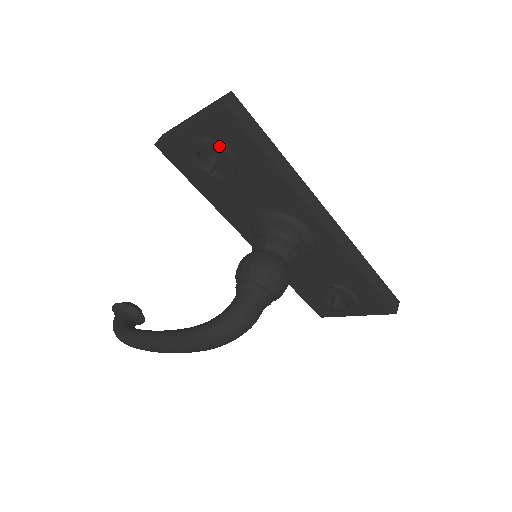
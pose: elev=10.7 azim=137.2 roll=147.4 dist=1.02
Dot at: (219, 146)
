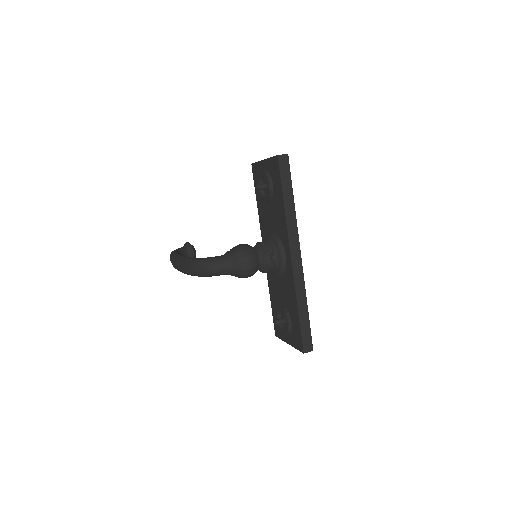
Dot at: (269, 178)
